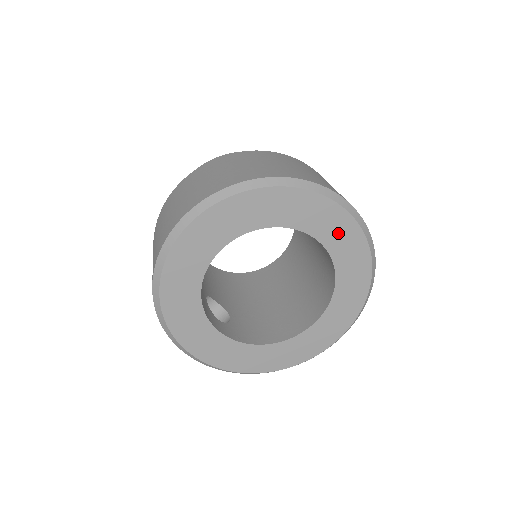
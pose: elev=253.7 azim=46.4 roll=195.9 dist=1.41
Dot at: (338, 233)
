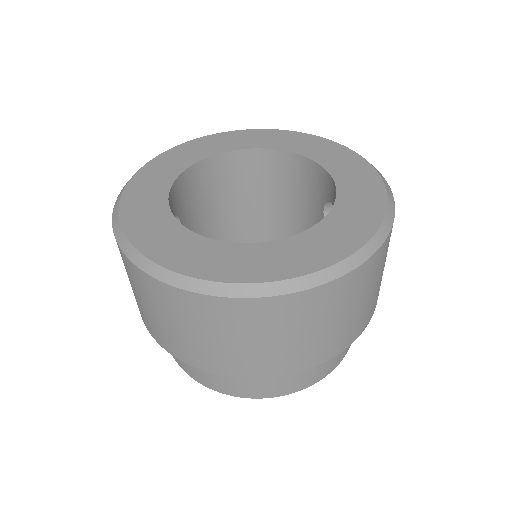
Dot at: (358, 182)
